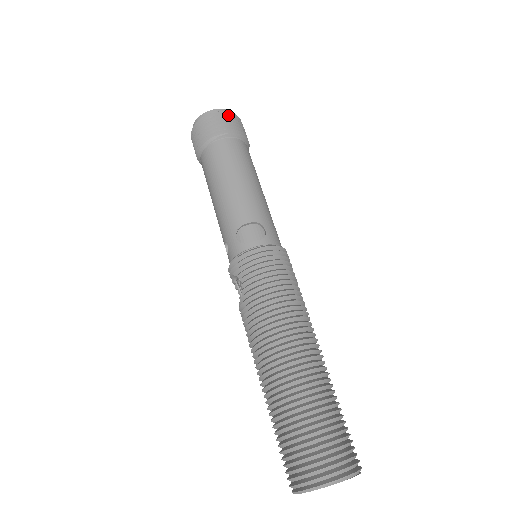
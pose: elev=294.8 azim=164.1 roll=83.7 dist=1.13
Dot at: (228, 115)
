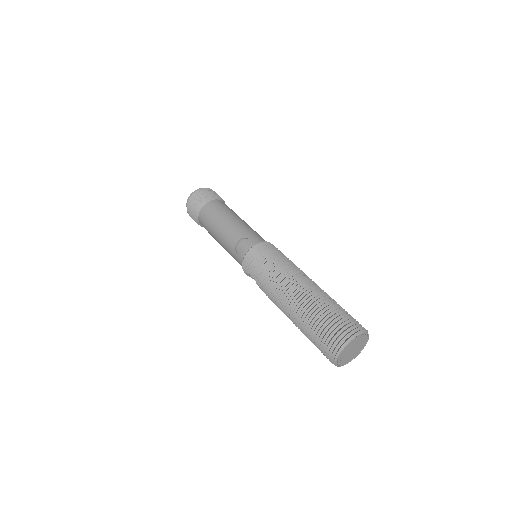
Dot at: (199, 192)
